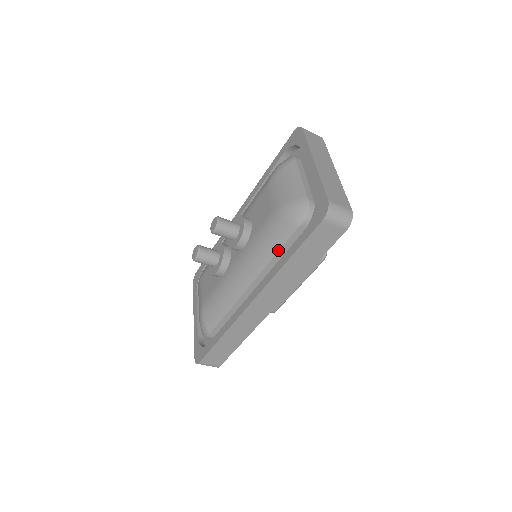
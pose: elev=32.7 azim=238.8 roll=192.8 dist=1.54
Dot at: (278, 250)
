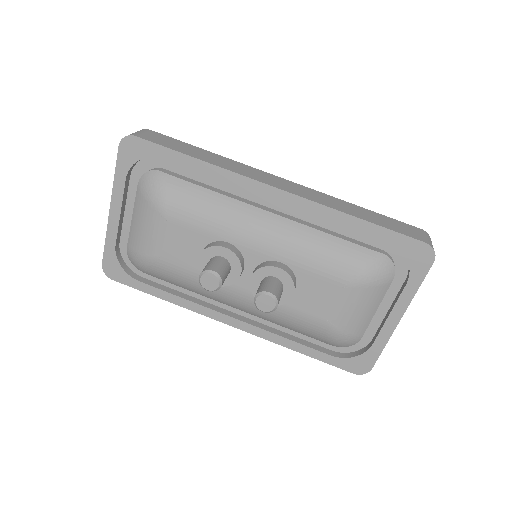
Dot at: occluded
